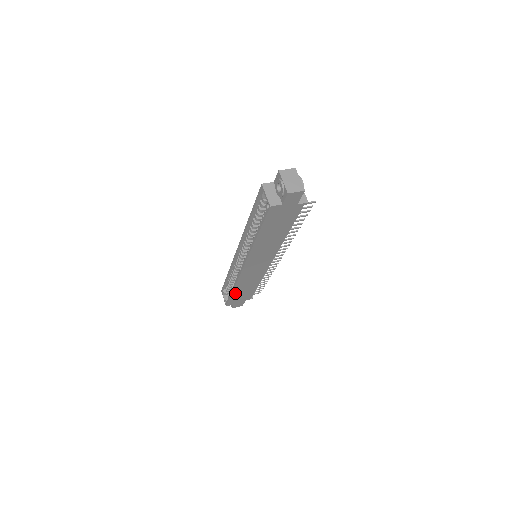
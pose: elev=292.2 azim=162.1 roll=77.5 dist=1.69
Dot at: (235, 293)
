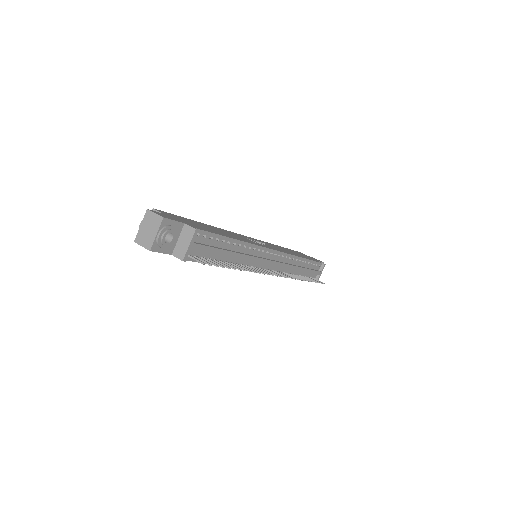
Dot at: occluded
